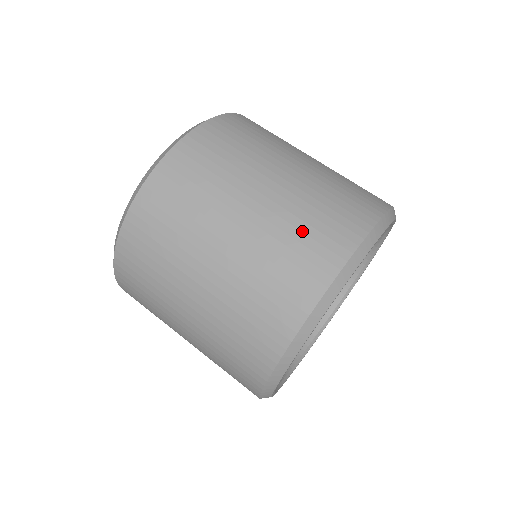
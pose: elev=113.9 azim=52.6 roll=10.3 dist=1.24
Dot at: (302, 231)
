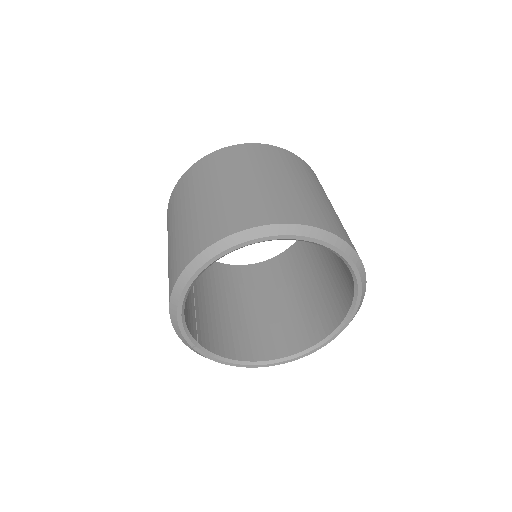
Dot at: (232, 208)
